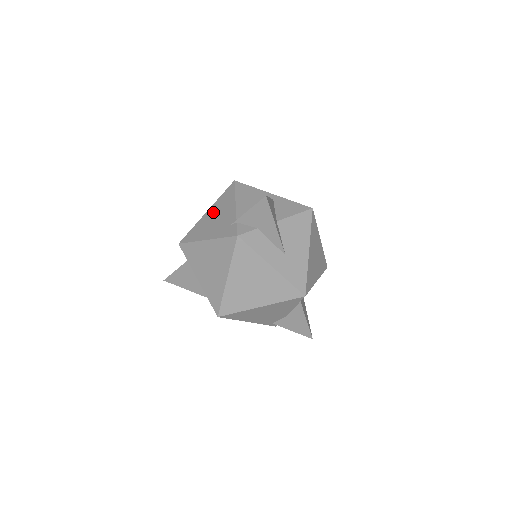
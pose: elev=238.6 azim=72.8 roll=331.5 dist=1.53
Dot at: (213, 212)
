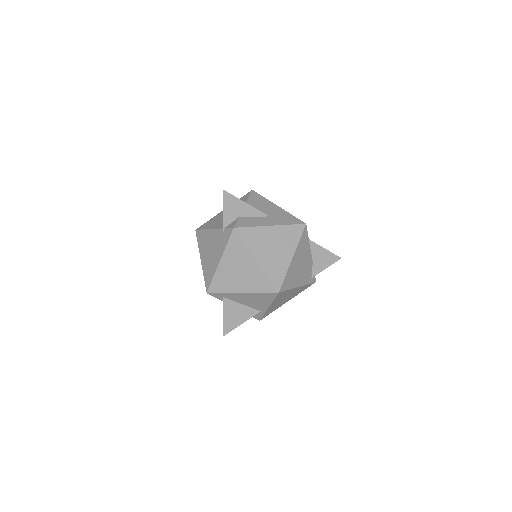
Dot at: (205, 253)
